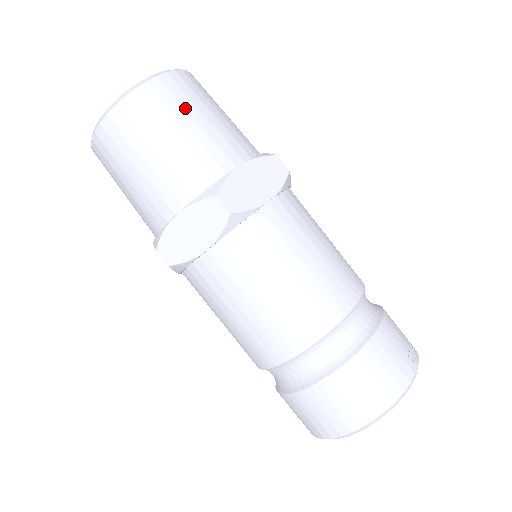
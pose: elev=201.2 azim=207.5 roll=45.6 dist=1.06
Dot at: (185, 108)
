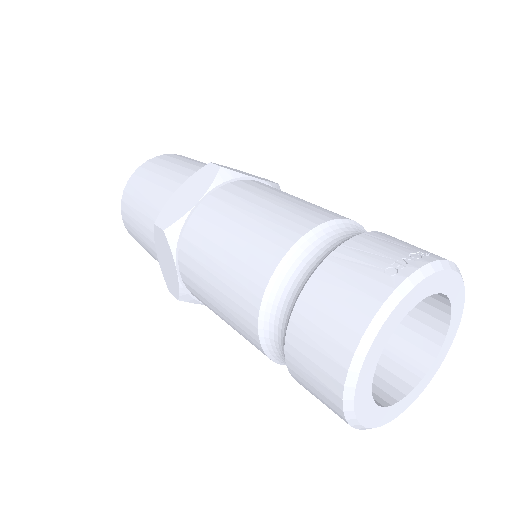
Dot at: (147, 180)
